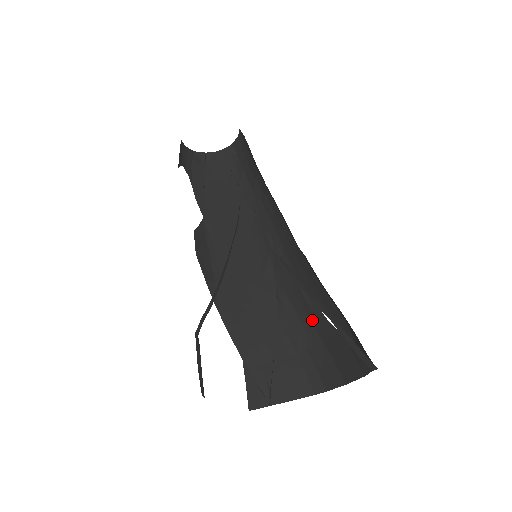
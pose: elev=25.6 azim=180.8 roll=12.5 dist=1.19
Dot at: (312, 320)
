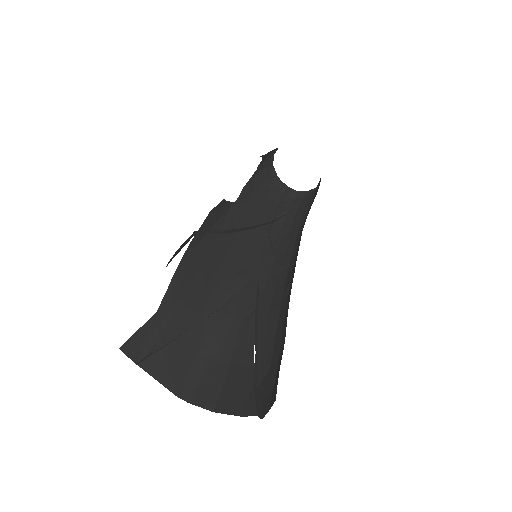
Dot at: (239, 342)
